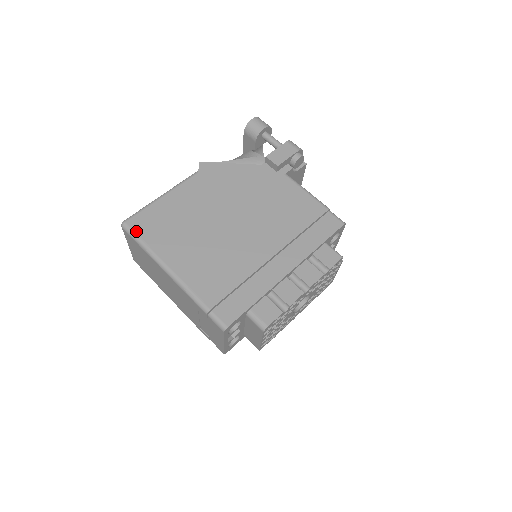
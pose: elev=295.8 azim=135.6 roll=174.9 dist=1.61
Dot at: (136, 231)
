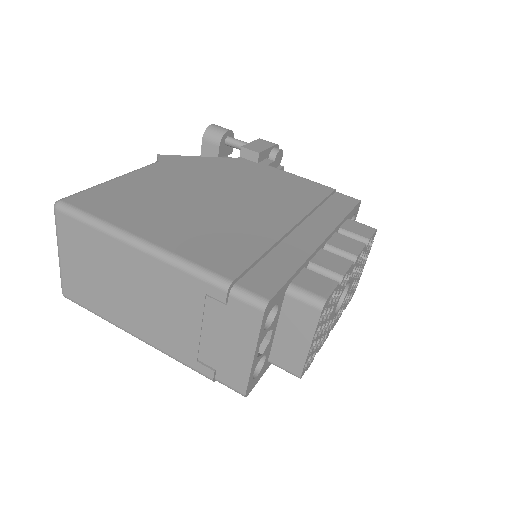
Dot at: (81, 207)
